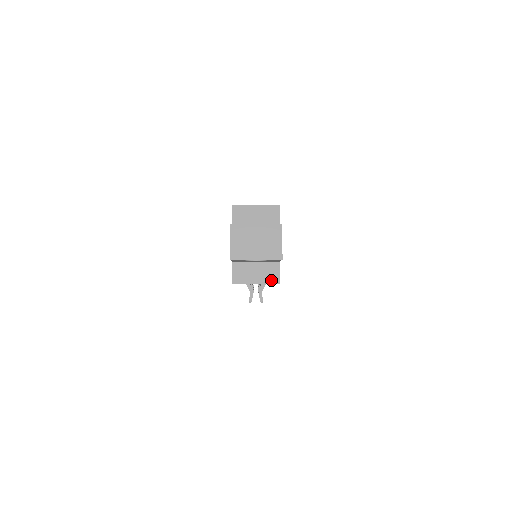
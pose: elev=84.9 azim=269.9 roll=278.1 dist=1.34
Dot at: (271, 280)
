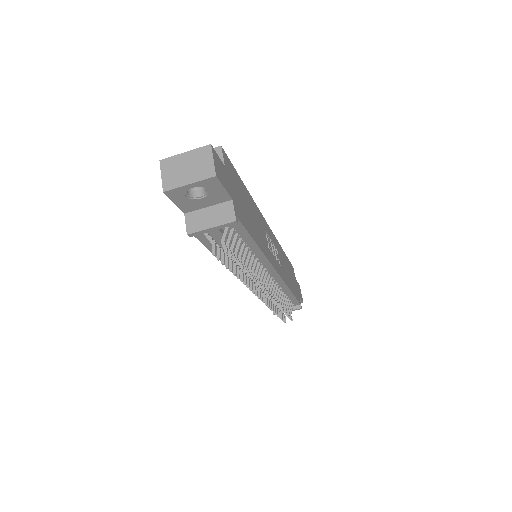
Dot at: (226, 220)
